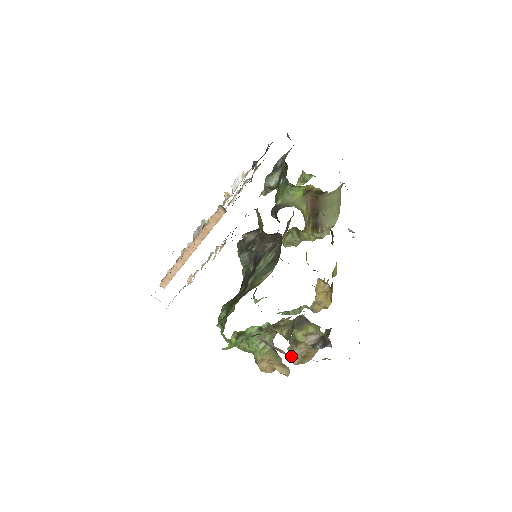
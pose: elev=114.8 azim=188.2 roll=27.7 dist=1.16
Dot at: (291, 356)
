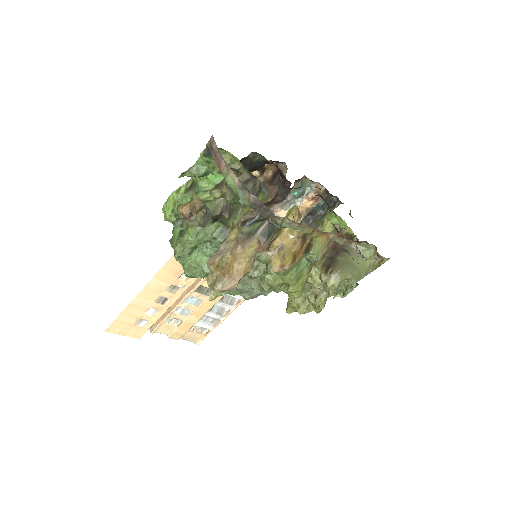
Dot at: (220, 158)
